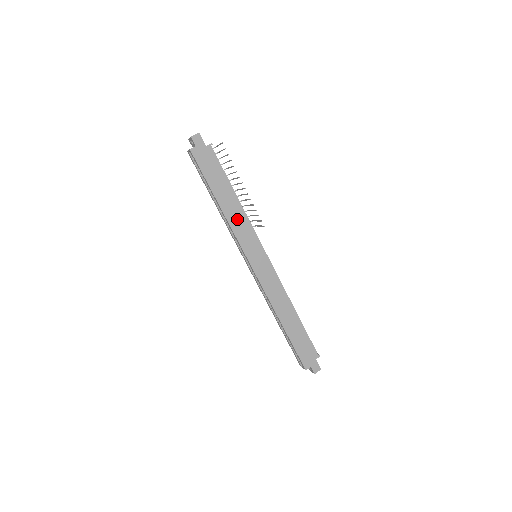
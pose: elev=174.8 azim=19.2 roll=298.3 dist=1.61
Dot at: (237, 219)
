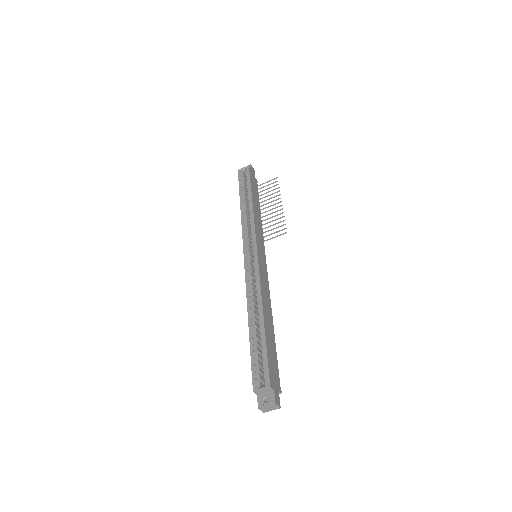
Dot at: (258, 221)
